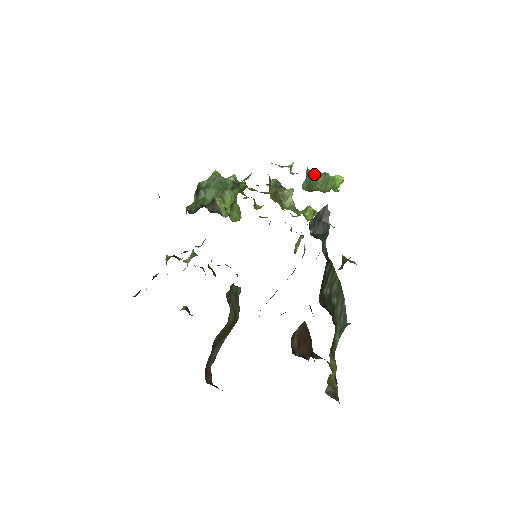
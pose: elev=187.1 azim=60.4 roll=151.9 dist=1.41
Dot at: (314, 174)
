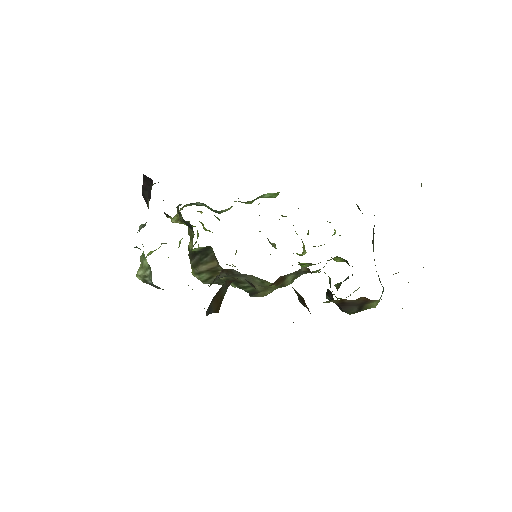
Dot at: occluded
